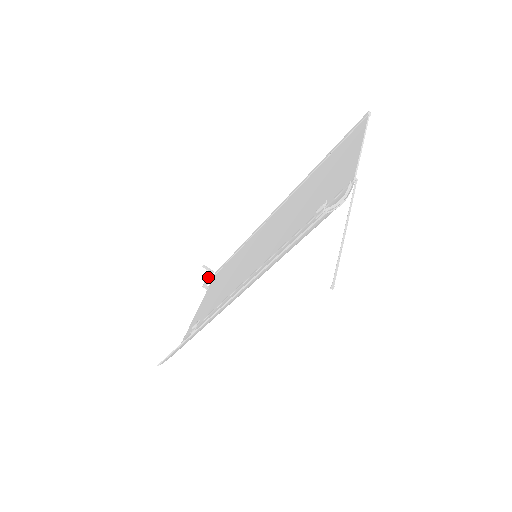
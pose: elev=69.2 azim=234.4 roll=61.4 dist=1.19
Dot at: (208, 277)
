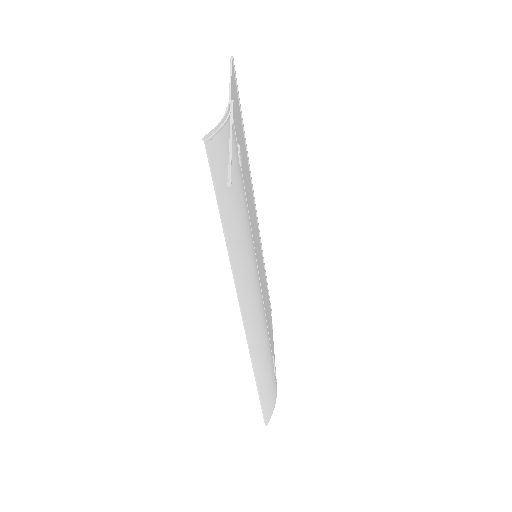
Dot at: occluded
